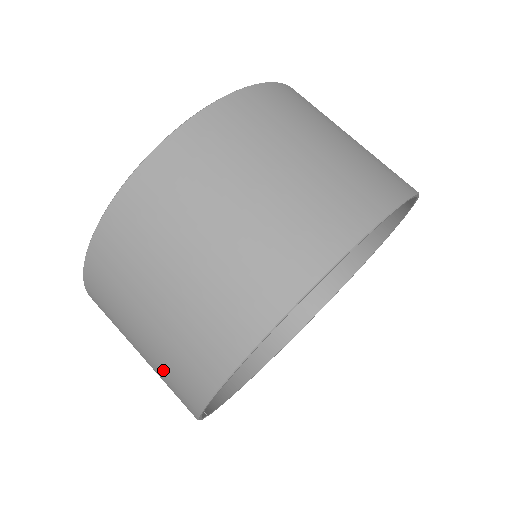
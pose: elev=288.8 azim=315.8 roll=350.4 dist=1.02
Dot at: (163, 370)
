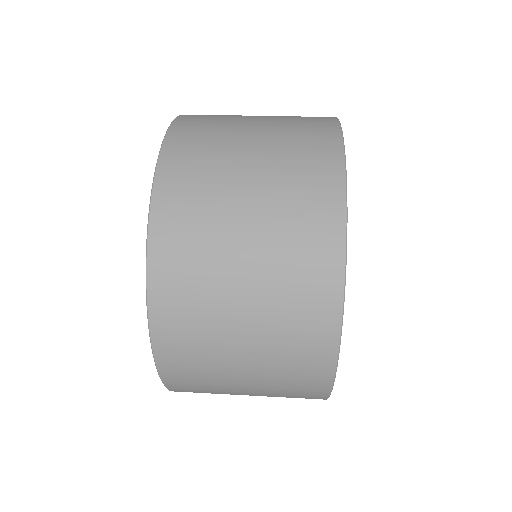
Dot at: (280, 396)
